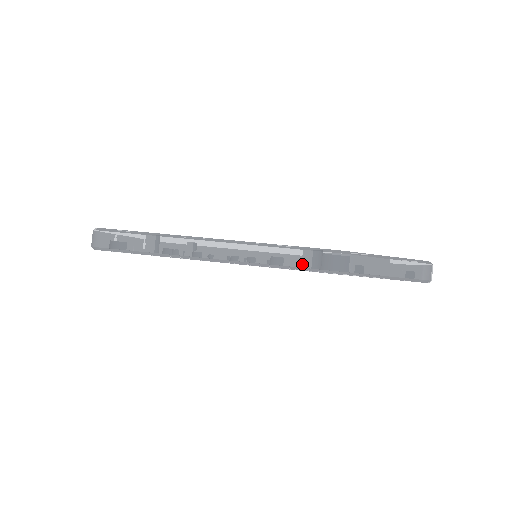
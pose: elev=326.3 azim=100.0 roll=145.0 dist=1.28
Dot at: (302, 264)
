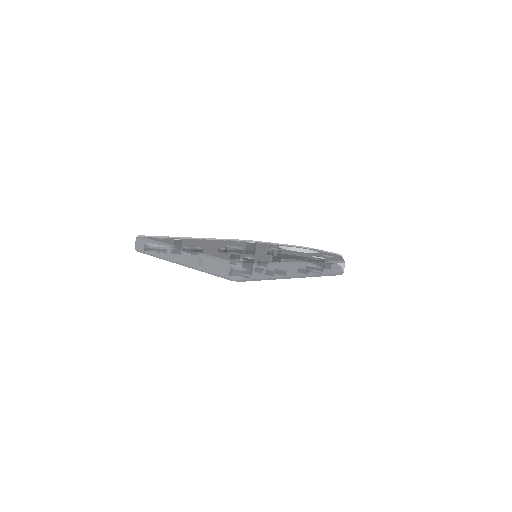
Dot at: (333, 272)
